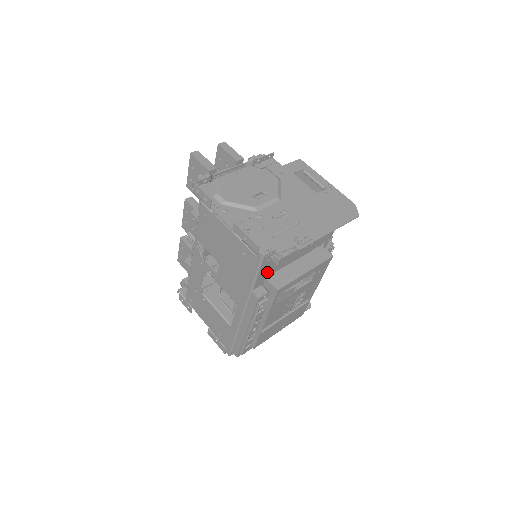
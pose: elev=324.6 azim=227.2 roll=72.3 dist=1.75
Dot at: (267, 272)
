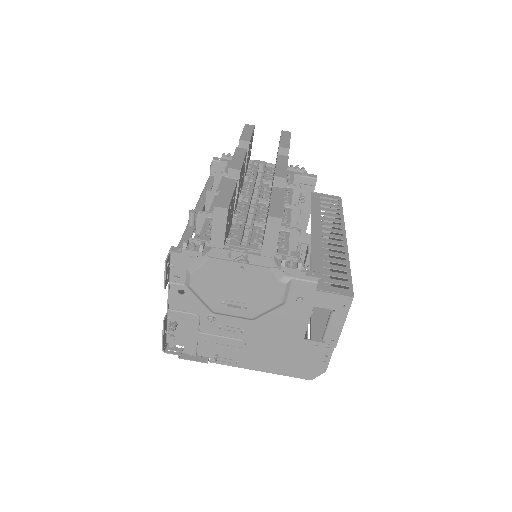
Dot at: occluded
